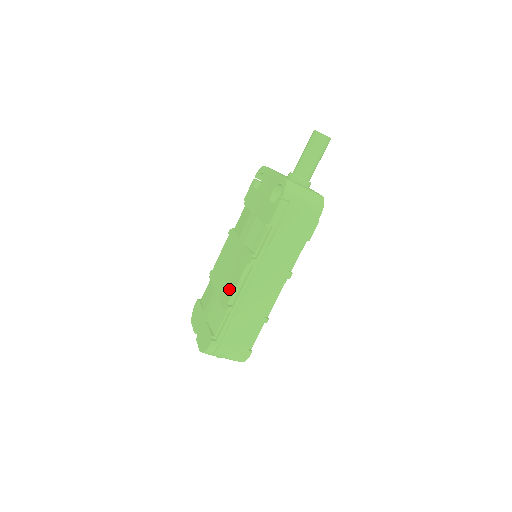
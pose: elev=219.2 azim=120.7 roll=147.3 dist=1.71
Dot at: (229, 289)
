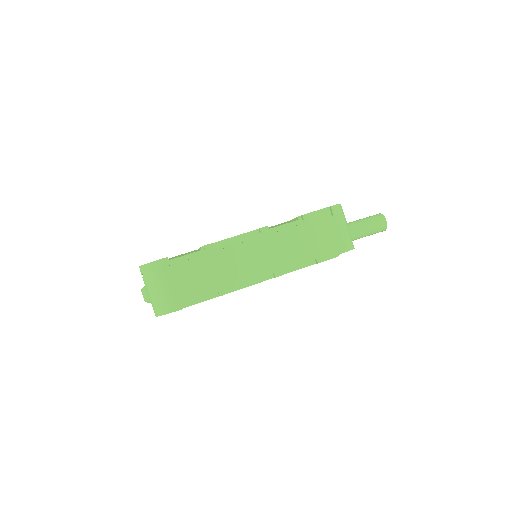
Dot at: occluded
